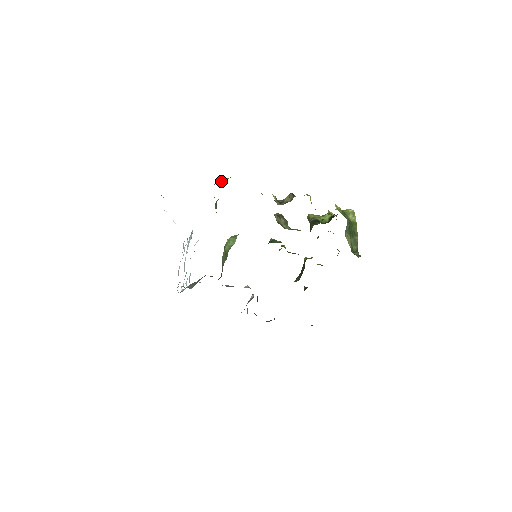
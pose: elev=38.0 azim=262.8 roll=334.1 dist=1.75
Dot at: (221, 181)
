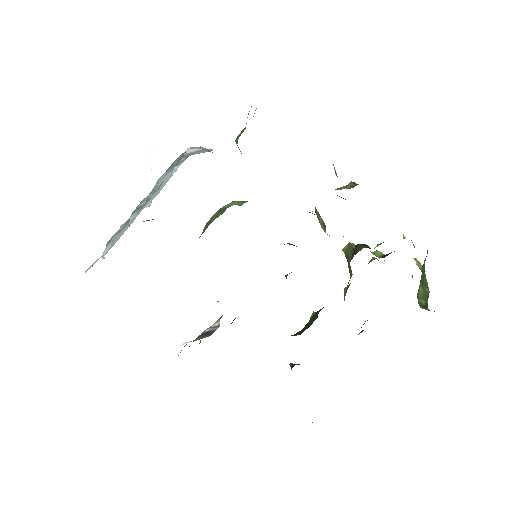
Dot at: occluded
